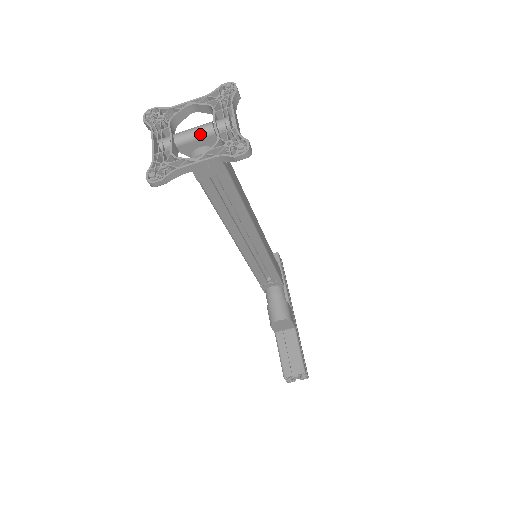
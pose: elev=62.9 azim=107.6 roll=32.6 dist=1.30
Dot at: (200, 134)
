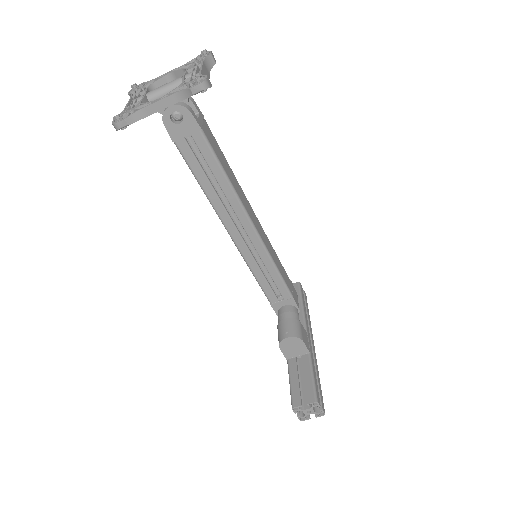
Dot at: (170, 87)
